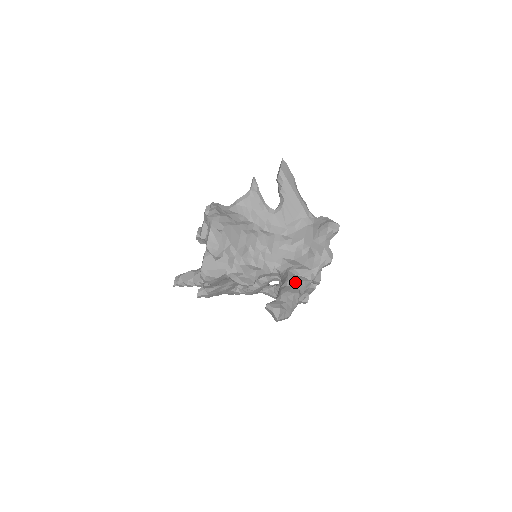
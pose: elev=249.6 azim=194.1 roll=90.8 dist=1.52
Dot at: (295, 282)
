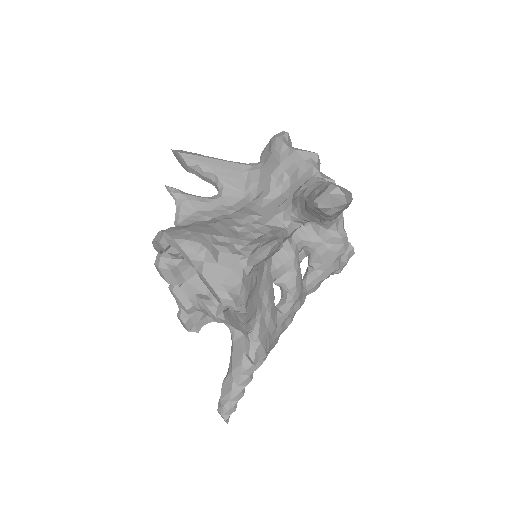
Dot at: (312, 186)
